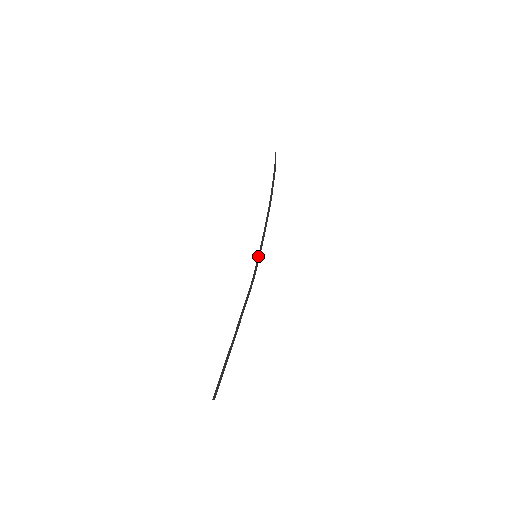
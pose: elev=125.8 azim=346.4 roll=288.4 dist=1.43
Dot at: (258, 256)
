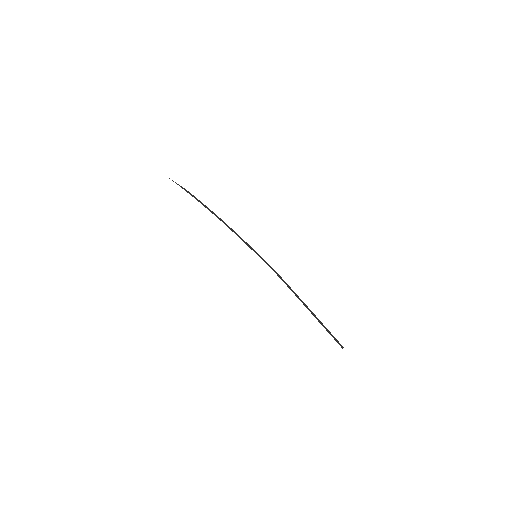
Dot at: occluded
